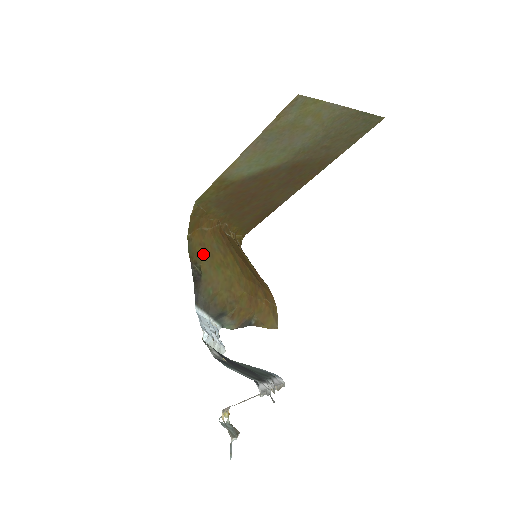
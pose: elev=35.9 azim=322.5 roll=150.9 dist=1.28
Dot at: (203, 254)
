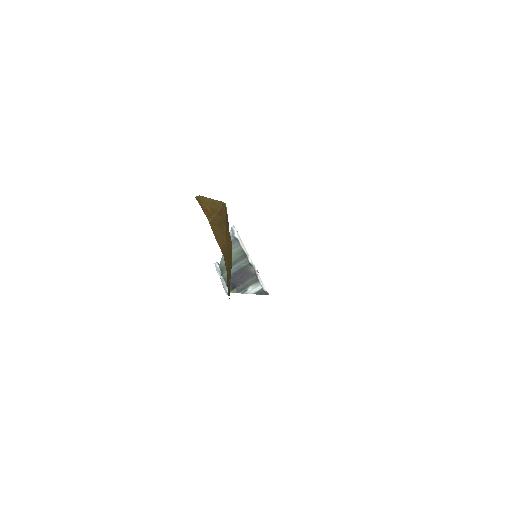
Dot at: (228, 284)
